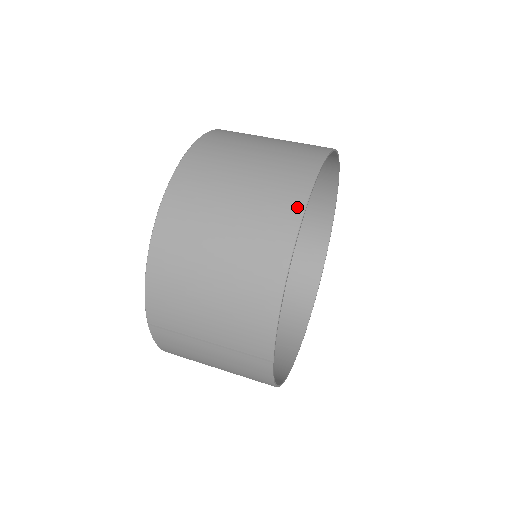
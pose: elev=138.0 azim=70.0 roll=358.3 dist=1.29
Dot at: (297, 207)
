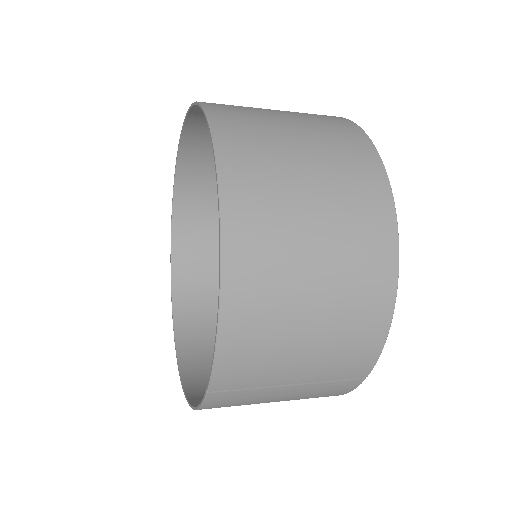
Dot at: (386, 202)
